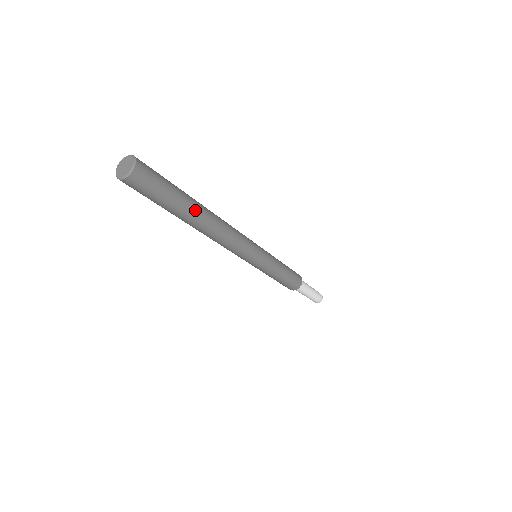
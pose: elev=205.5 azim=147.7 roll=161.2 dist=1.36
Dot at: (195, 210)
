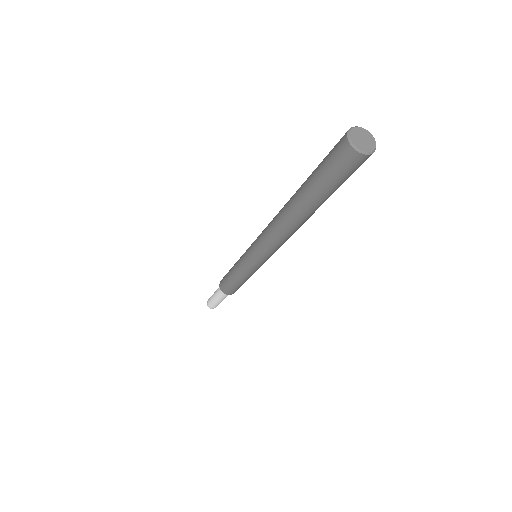
Dot at: occluded
